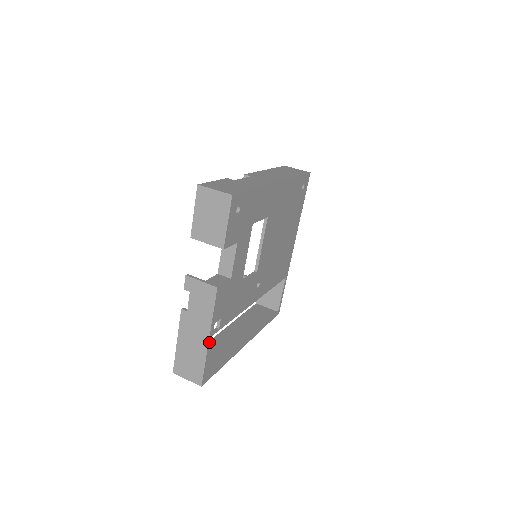
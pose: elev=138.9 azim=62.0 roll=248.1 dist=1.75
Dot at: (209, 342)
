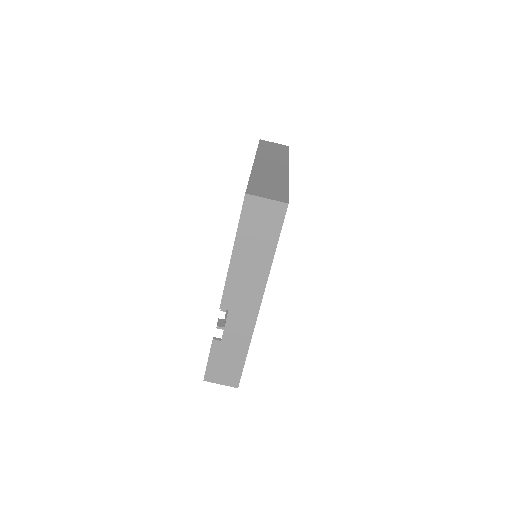
Dot at: occluded
